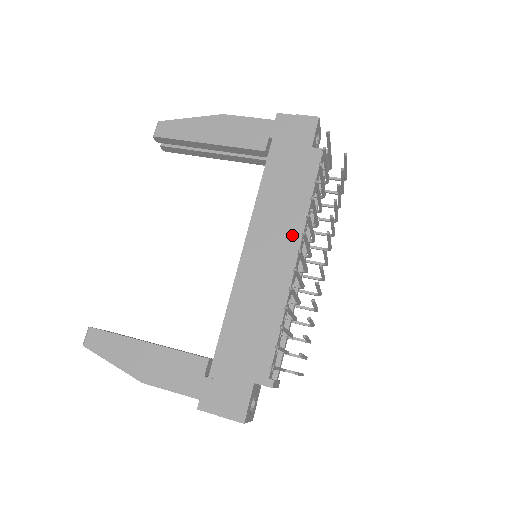
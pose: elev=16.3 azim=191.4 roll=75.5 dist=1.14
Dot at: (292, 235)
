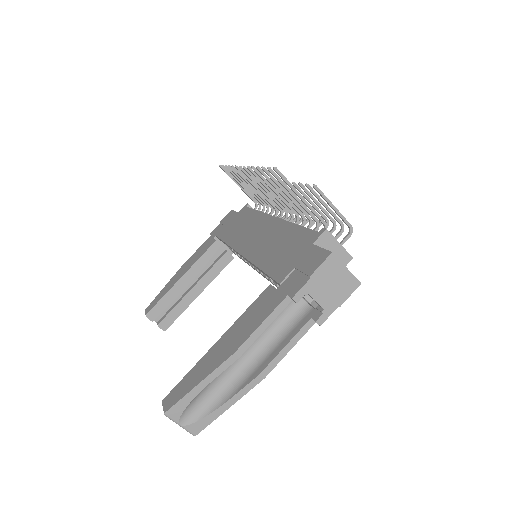
Dot at: (261, 220)
